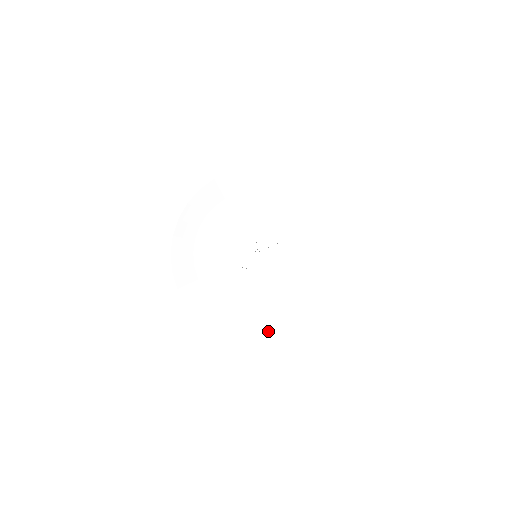
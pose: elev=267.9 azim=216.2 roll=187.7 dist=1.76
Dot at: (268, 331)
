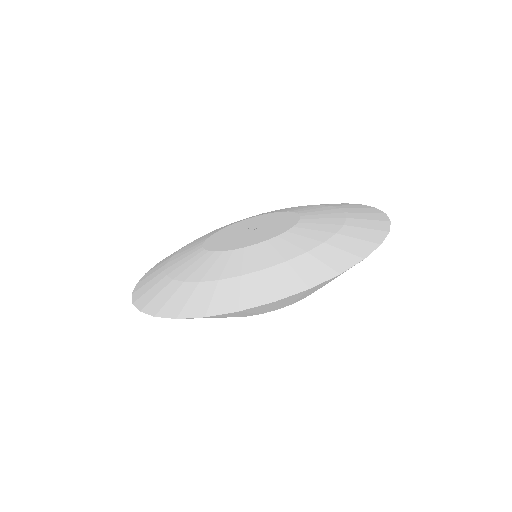
Dot at: (193, 301)
